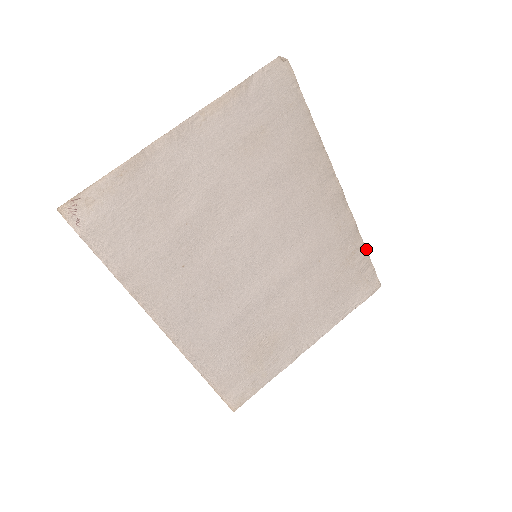
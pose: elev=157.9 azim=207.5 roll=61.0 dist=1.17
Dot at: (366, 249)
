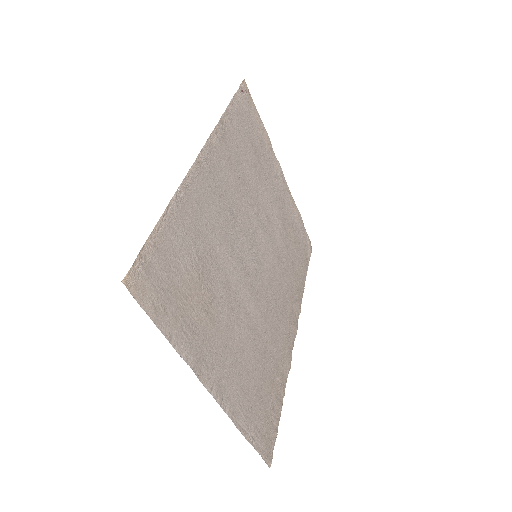
Dot at: (282, 404)
